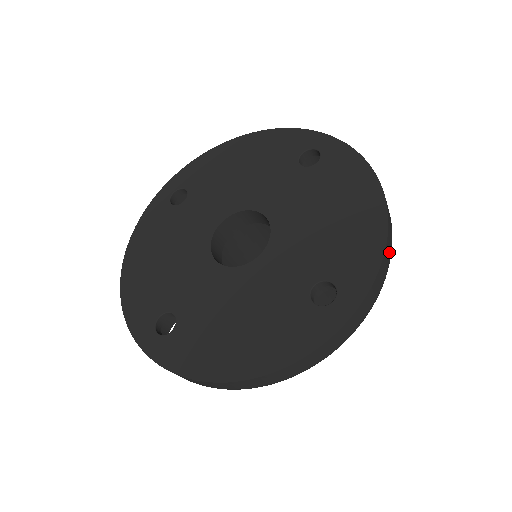
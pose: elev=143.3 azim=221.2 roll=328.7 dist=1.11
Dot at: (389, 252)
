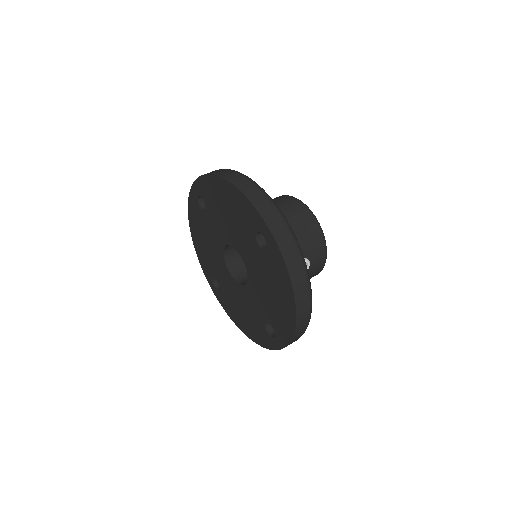
Dot at: (303, 327)
